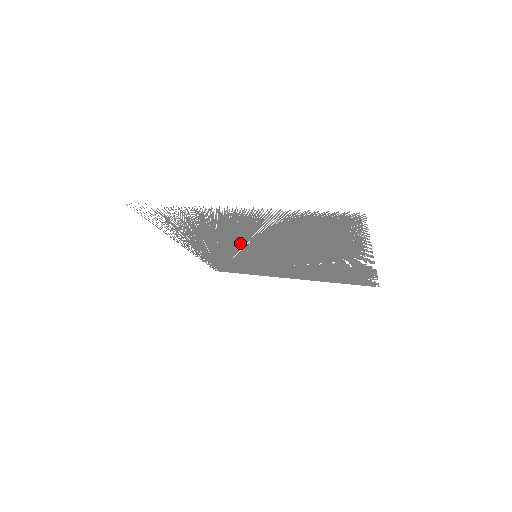
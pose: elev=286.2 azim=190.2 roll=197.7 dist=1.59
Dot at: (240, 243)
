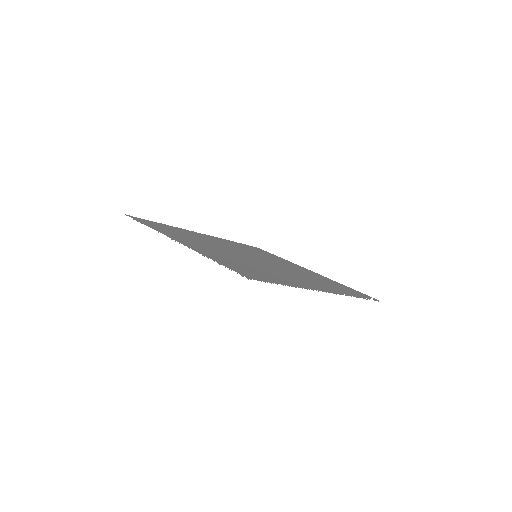
Dot at: (229, 249)
